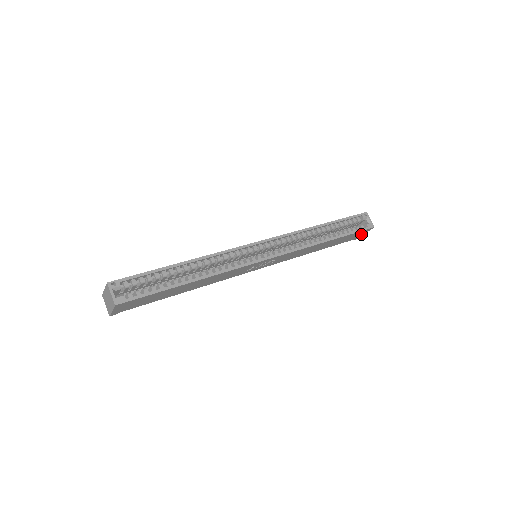
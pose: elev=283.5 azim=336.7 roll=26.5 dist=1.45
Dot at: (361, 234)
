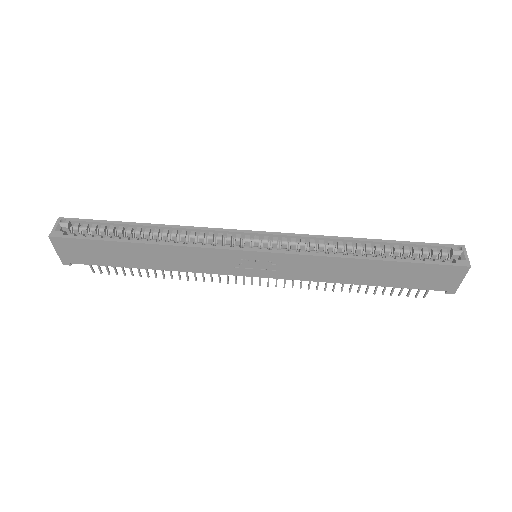
Dot at: (451, 279)
